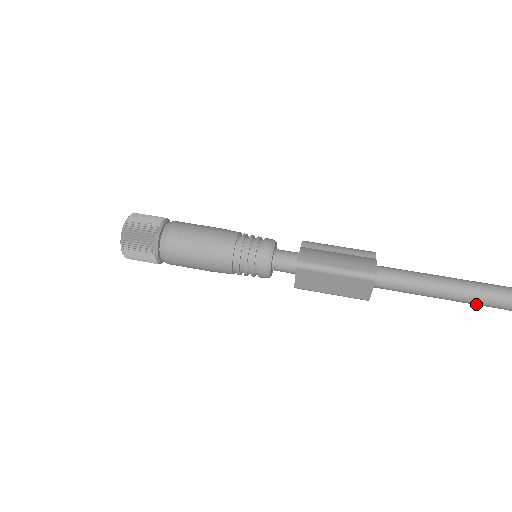
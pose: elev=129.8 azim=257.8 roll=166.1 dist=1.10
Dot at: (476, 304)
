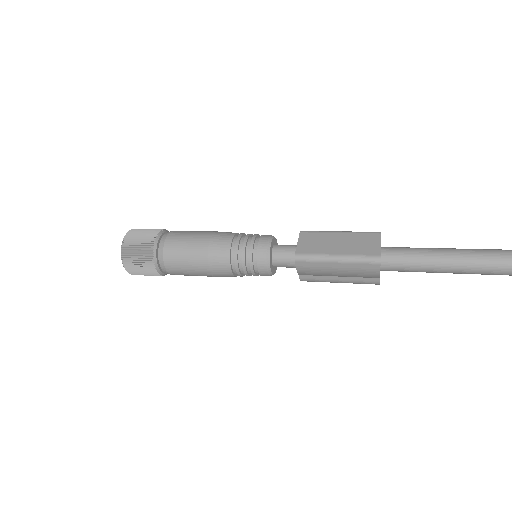
Dot at: (502, 258)
